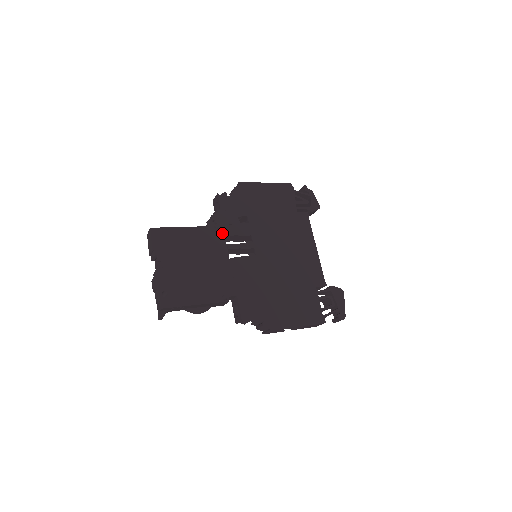
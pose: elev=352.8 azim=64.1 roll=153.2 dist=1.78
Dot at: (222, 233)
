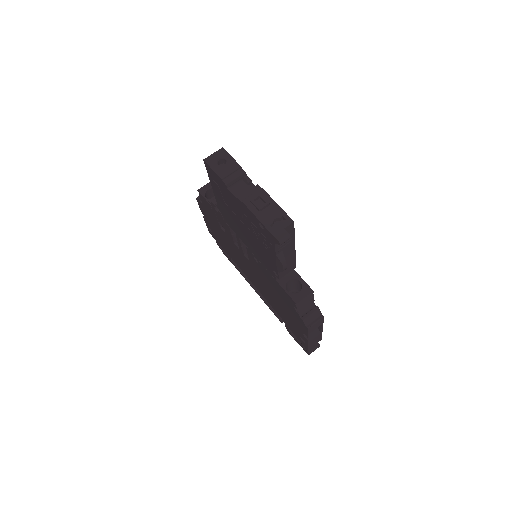
Dot at: occluded
